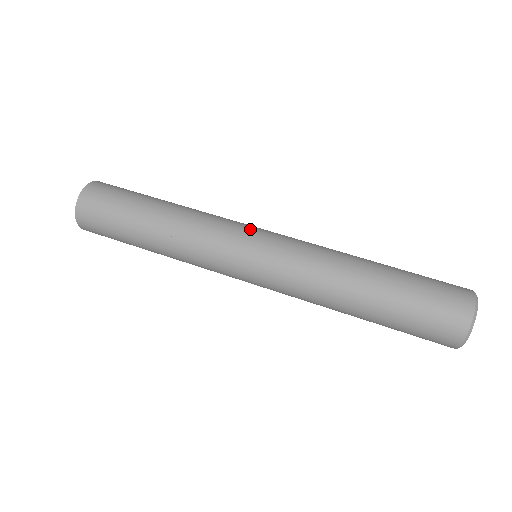
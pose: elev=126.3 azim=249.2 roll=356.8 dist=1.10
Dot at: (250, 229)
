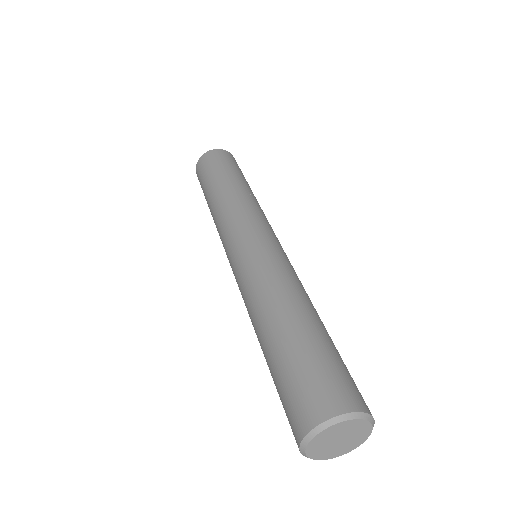
Dot at: (265, 228)
